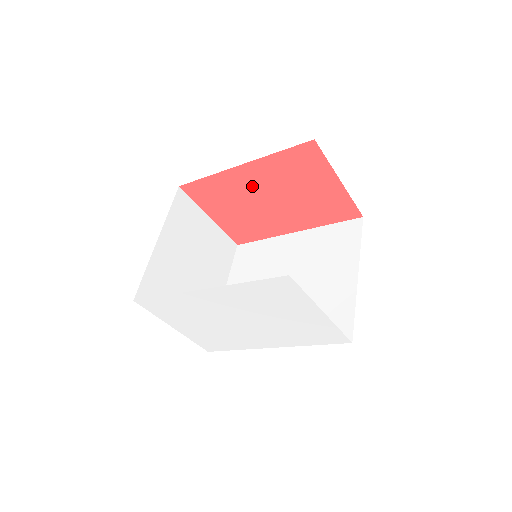
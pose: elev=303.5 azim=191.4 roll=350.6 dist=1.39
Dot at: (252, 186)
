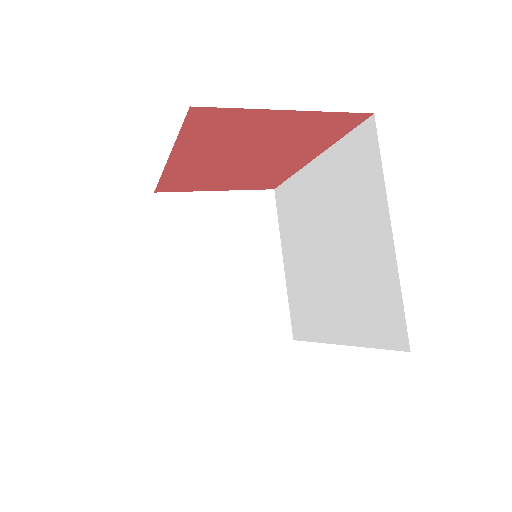
Dot at: (208, 162)
